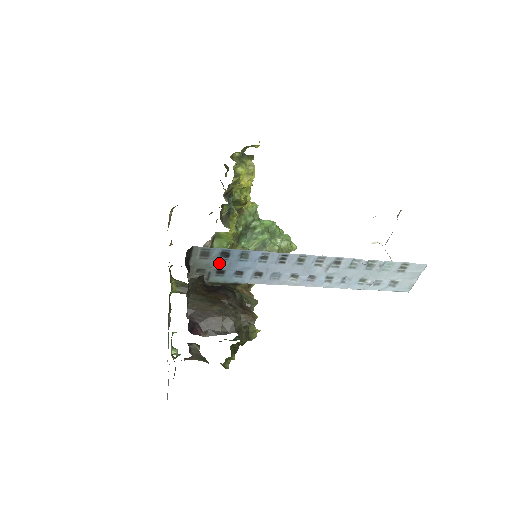
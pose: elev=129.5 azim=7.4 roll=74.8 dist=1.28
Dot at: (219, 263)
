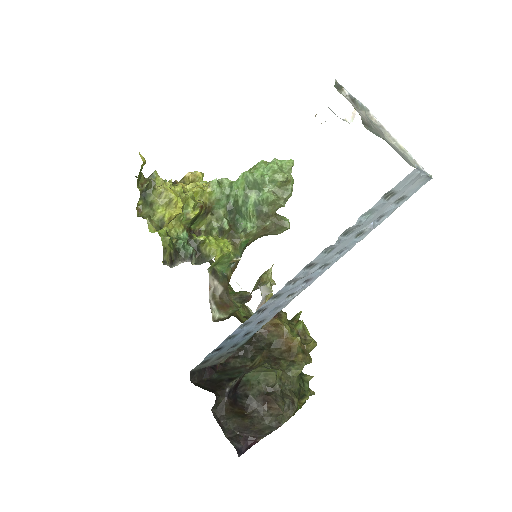
Dot at: (223, 350)
